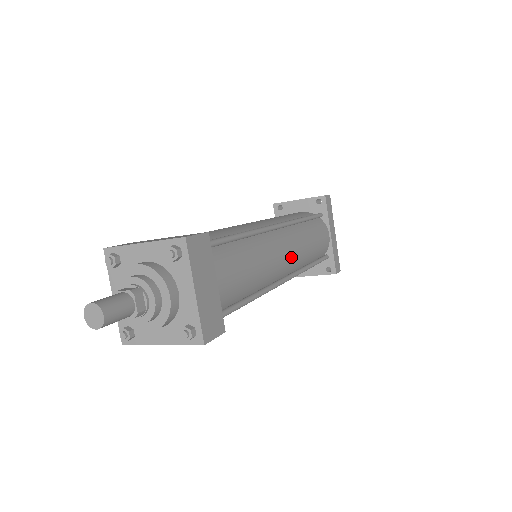
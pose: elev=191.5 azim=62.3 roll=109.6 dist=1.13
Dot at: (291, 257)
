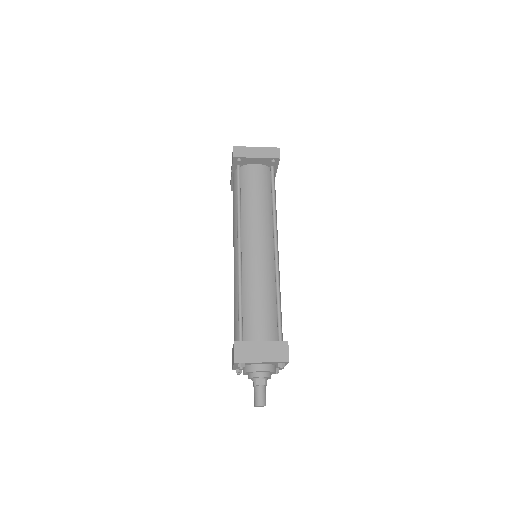
Dot at: occluded
